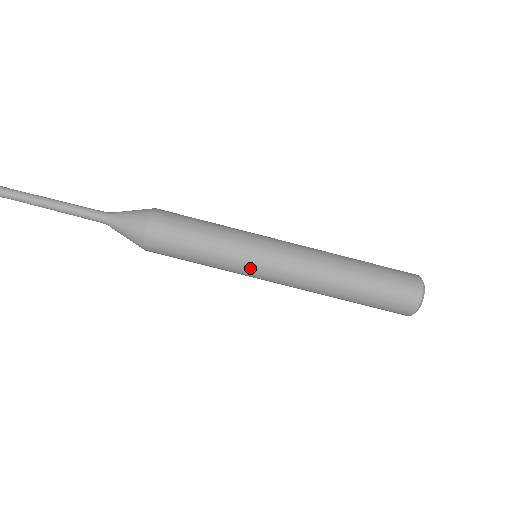
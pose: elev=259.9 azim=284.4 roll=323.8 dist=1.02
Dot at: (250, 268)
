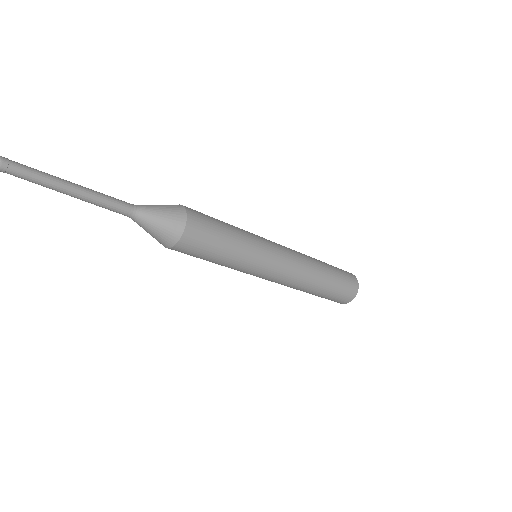
Dot at: occluded
